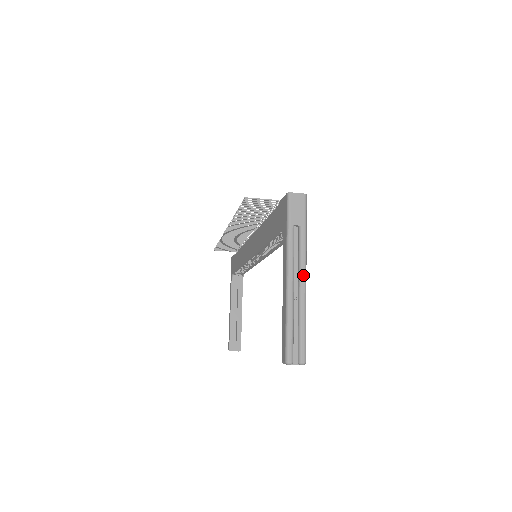
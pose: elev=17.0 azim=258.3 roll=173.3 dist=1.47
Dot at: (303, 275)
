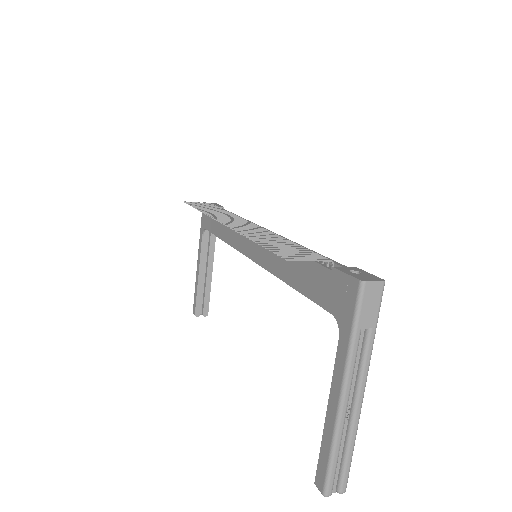
Dot at: (361, 393)
